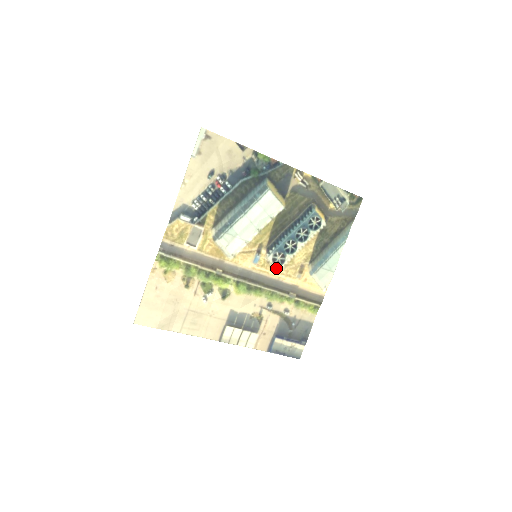
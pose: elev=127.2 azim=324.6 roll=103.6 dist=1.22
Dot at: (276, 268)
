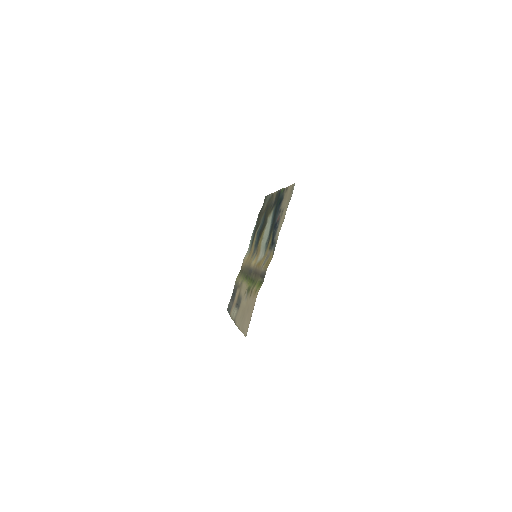
Dot at: (251, 258)
